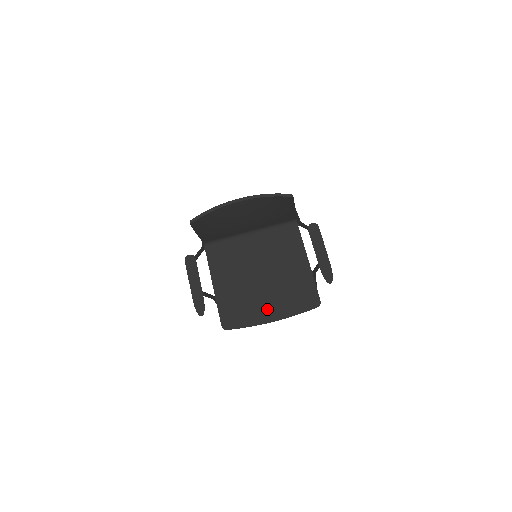
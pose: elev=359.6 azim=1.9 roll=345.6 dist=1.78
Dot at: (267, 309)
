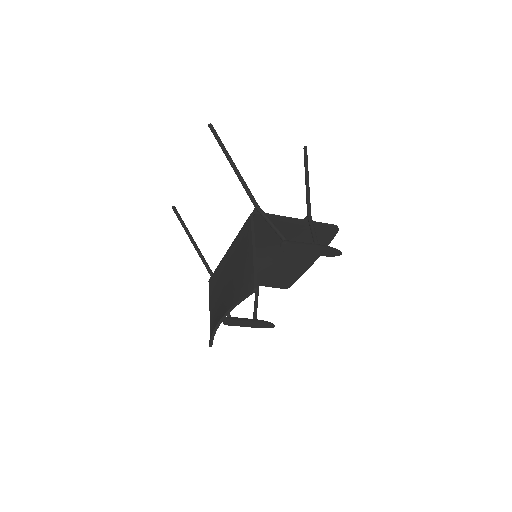
Dot at: (302, 261)
